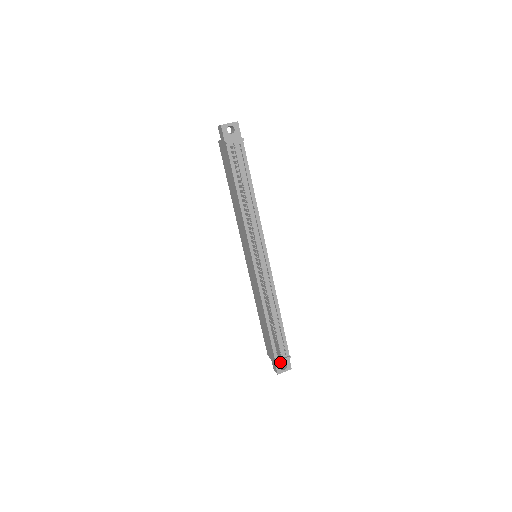
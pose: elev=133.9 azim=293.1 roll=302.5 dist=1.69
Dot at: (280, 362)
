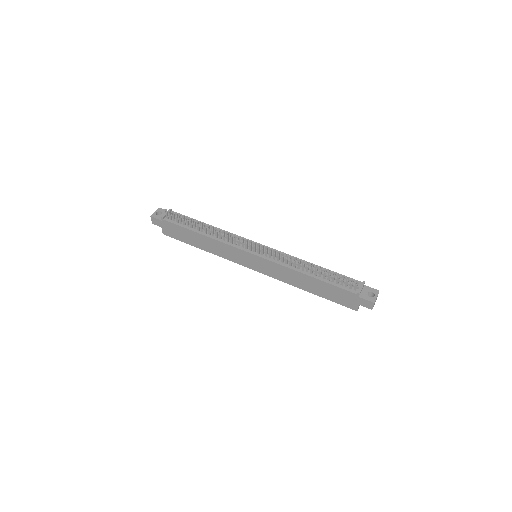
Dot at: (363, 294)
